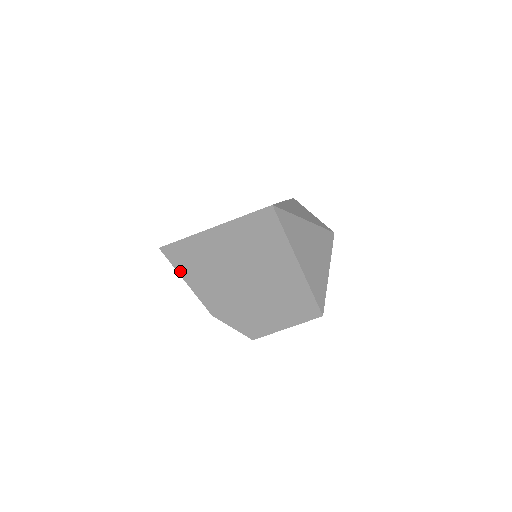
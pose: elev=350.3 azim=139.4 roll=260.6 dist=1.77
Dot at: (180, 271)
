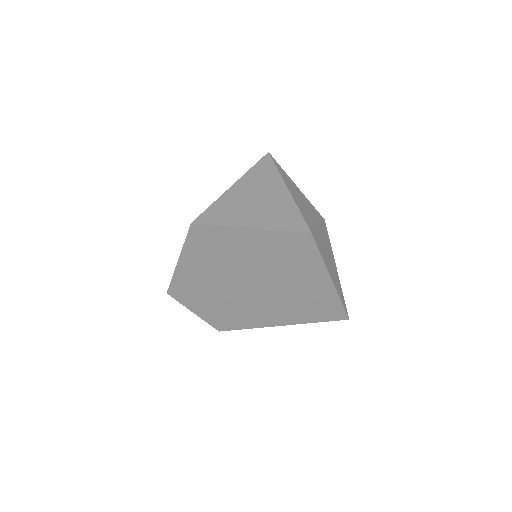
Dot at: occluded
